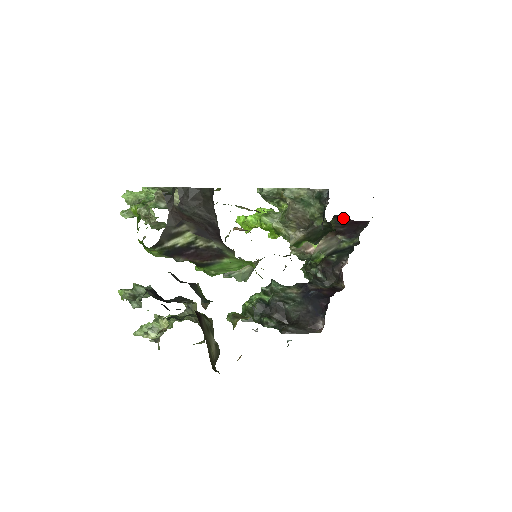
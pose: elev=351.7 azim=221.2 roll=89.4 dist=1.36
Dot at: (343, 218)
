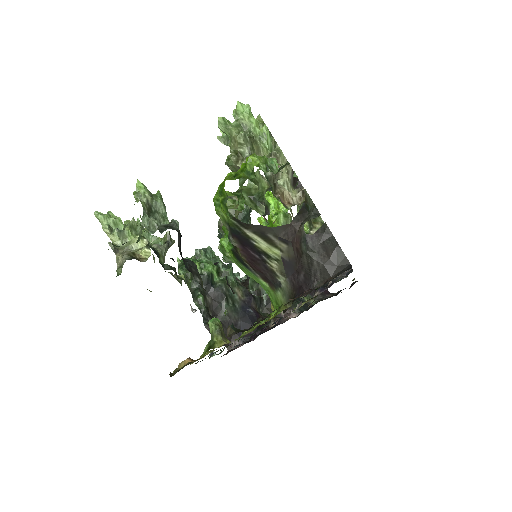
Dot at: occluded
